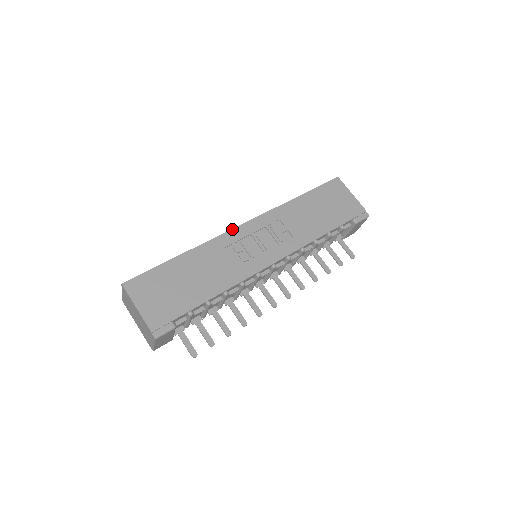
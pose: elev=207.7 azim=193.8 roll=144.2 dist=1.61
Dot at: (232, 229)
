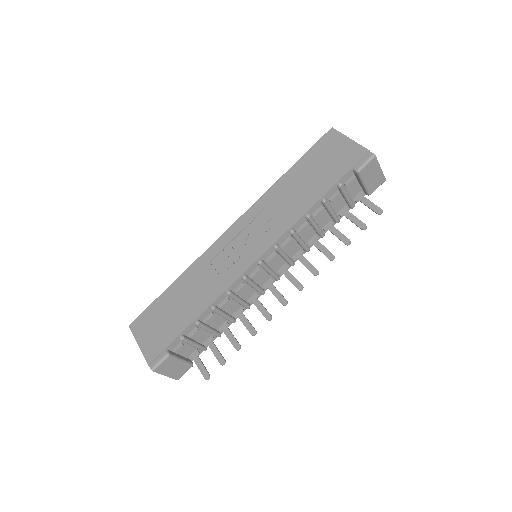
Dot at: (217, 239)
